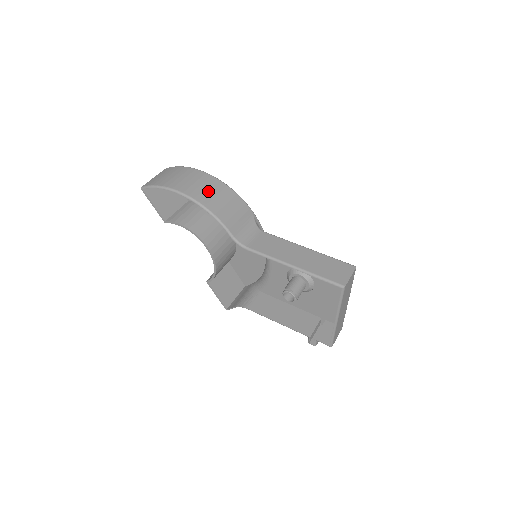
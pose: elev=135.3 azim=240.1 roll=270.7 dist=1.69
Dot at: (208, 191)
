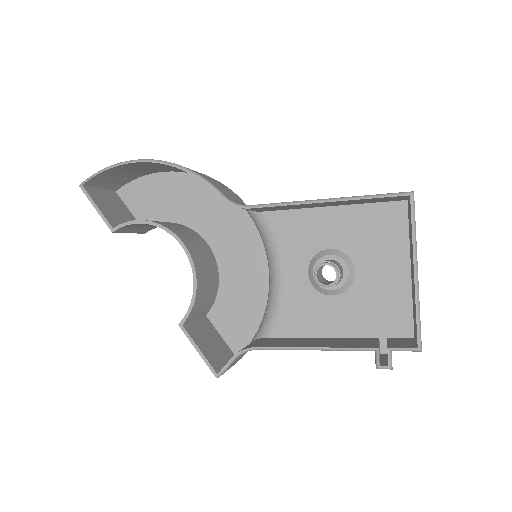
Dot at: occluded
